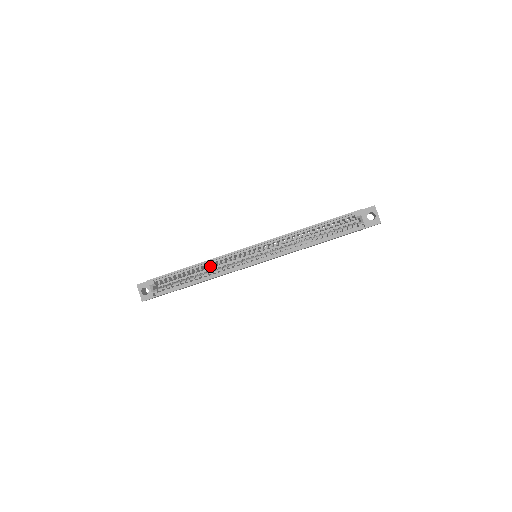
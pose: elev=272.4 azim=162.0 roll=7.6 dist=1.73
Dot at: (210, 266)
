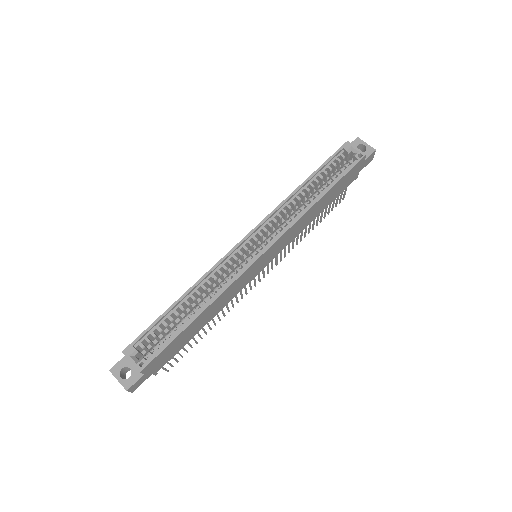
Dot at: (204, 288)
